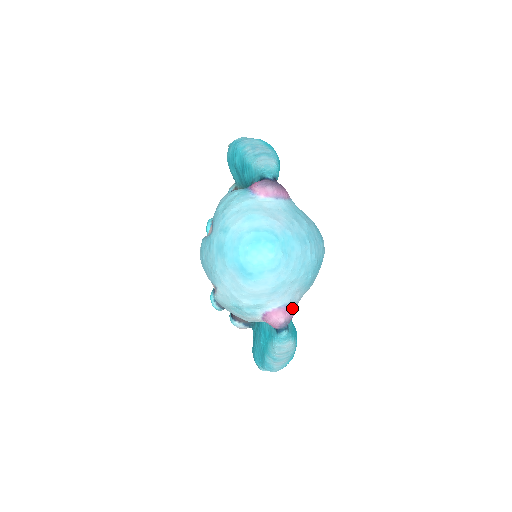
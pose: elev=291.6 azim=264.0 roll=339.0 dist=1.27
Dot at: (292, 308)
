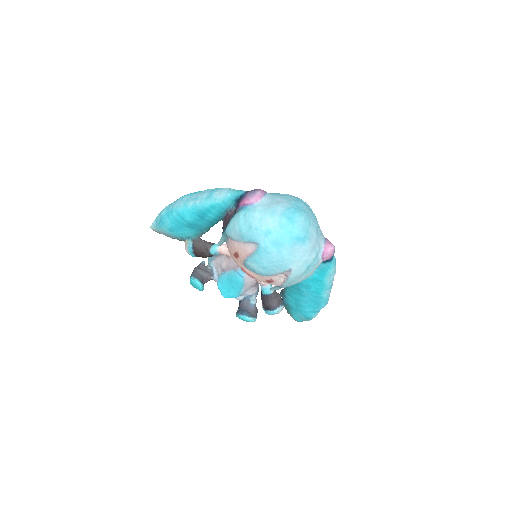
Dot at: (327, 239)
